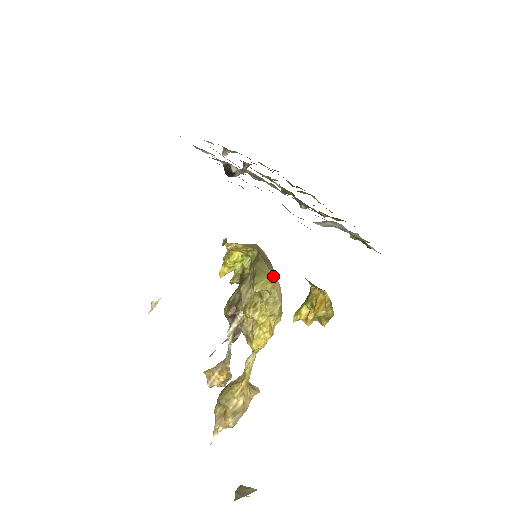
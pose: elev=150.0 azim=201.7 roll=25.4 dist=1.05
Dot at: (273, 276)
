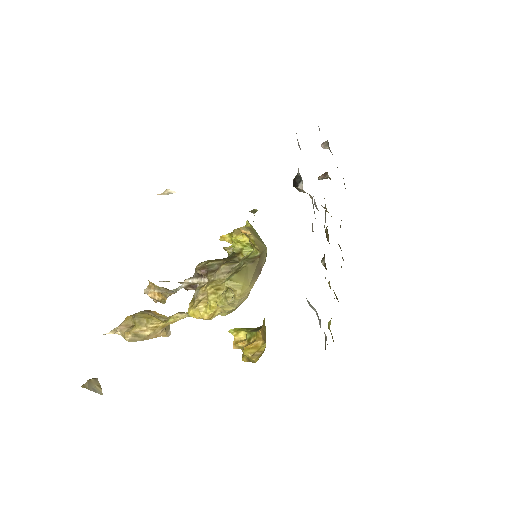
Dot at: (249, 286)
